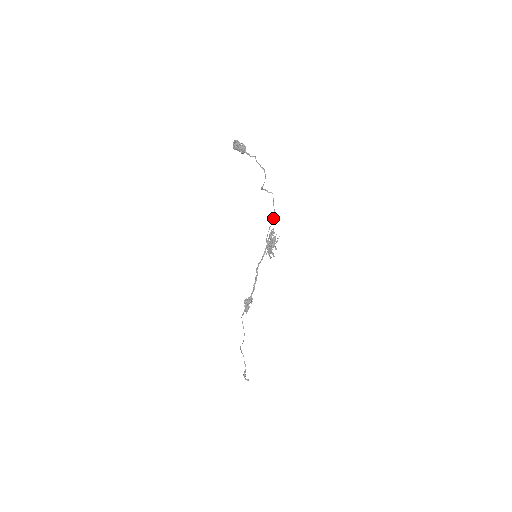
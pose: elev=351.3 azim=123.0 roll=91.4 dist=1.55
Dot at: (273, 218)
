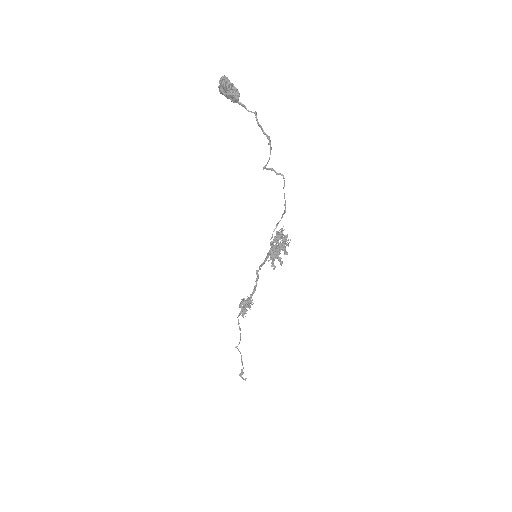
Dot at: occluded
